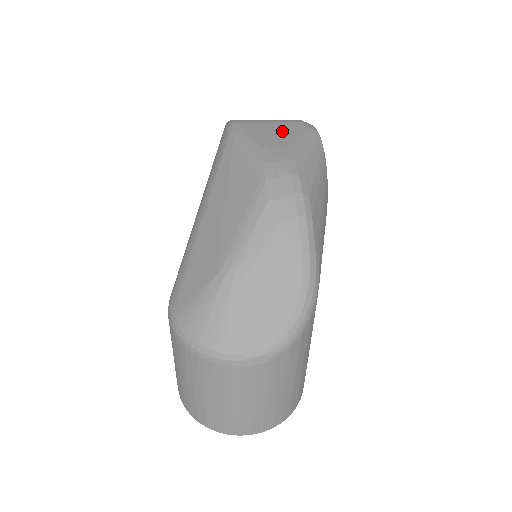
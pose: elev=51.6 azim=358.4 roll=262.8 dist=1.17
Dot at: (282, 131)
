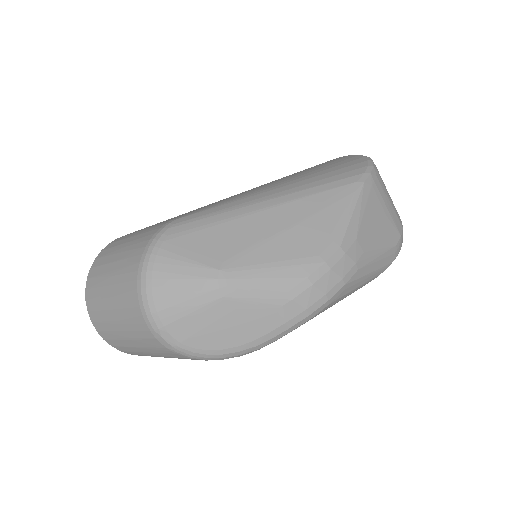
Dot at: (383, 229)
